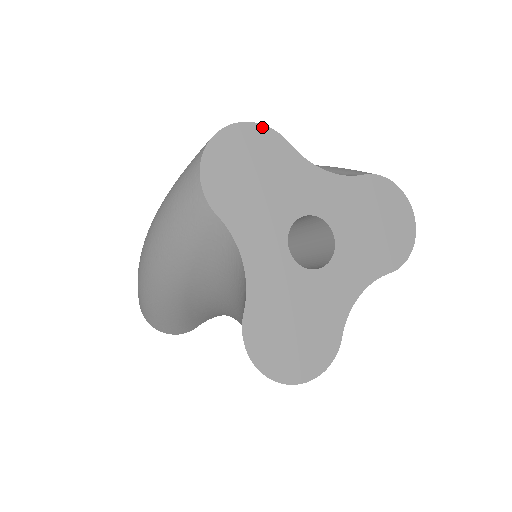
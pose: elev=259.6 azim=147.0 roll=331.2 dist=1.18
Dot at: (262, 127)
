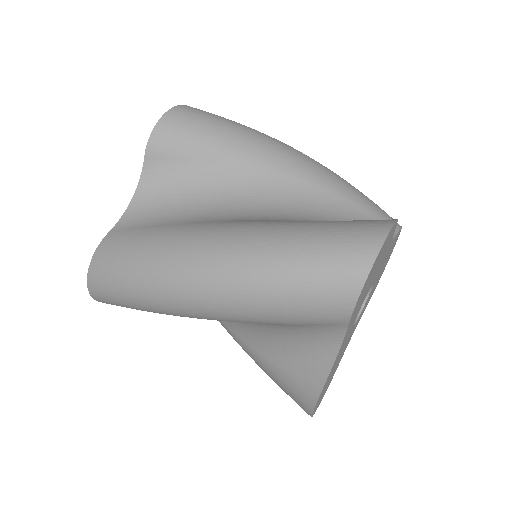
Dot at: (396, 222)
